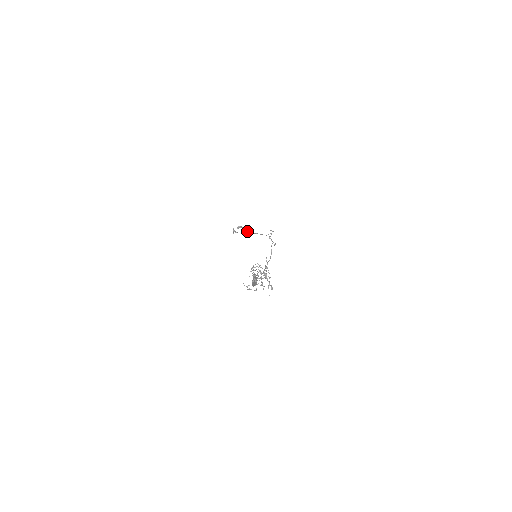
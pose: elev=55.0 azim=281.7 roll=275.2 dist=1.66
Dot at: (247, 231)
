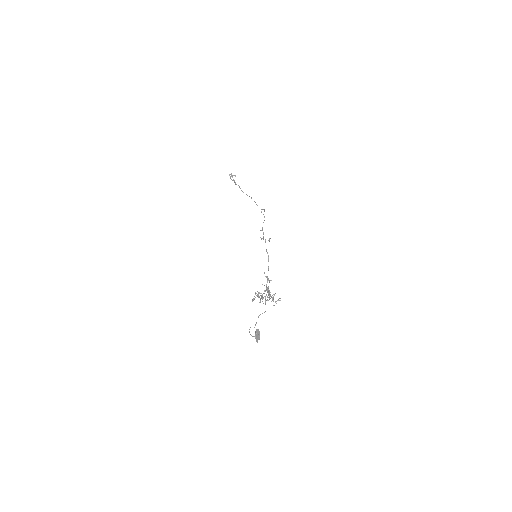
Dot at: occluded
